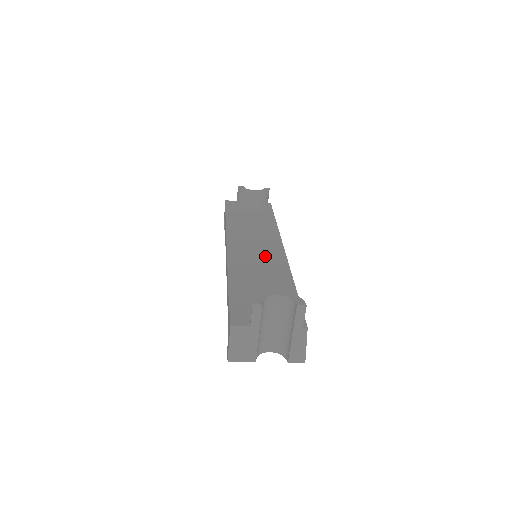
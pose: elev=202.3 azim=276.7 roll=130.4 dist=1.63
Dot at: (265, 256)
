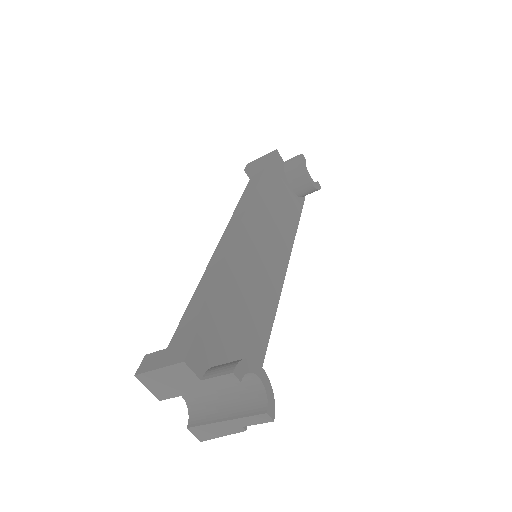
Dot at: (266, 271)
